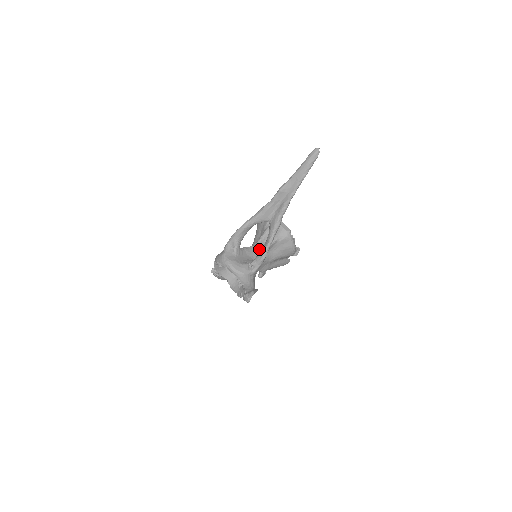
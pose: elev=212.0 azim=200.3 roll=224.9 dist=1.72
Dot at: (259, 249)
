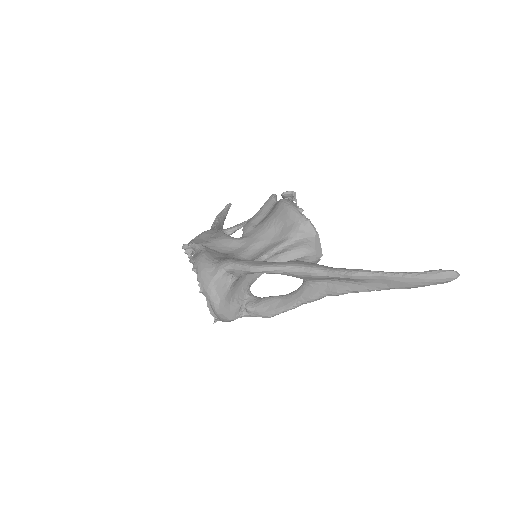
Dot at: occluded
